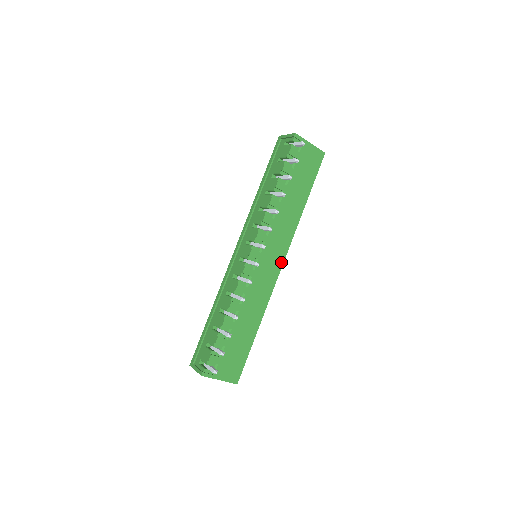
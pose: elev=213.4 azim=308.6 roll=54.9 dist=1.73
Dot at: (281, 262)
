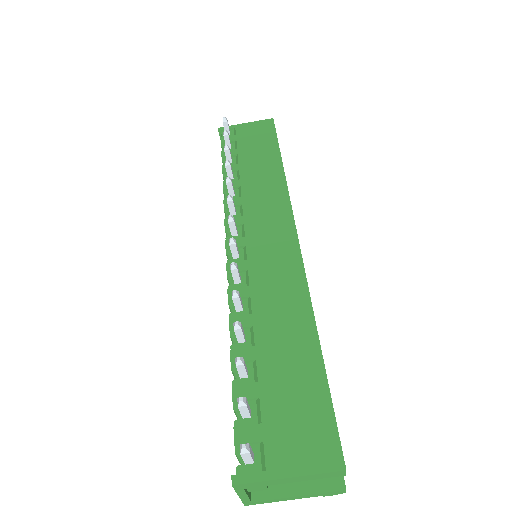
Dot at: (291, 230)
